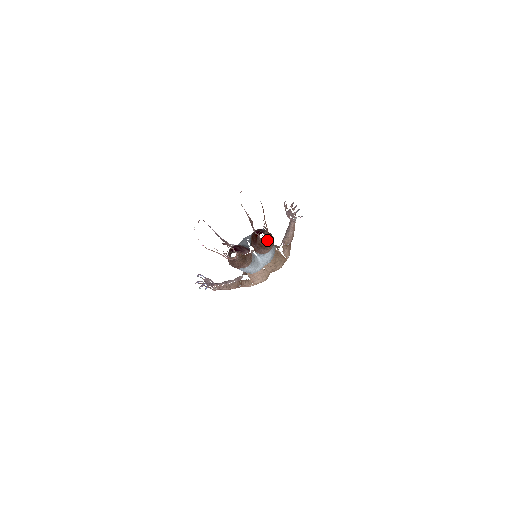
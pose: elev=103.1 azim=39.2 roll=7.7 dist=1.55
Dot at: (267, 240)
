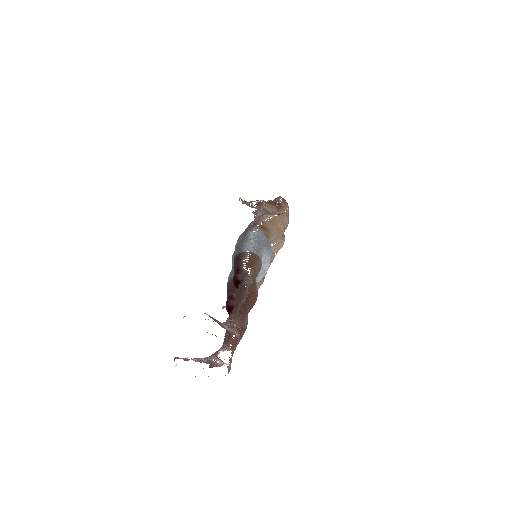
Dot at: (245, 316)
